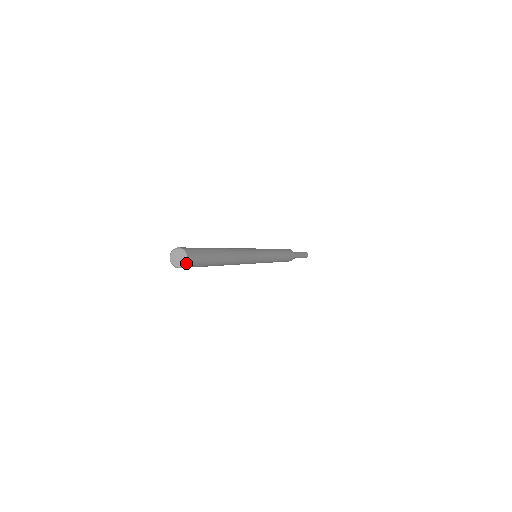
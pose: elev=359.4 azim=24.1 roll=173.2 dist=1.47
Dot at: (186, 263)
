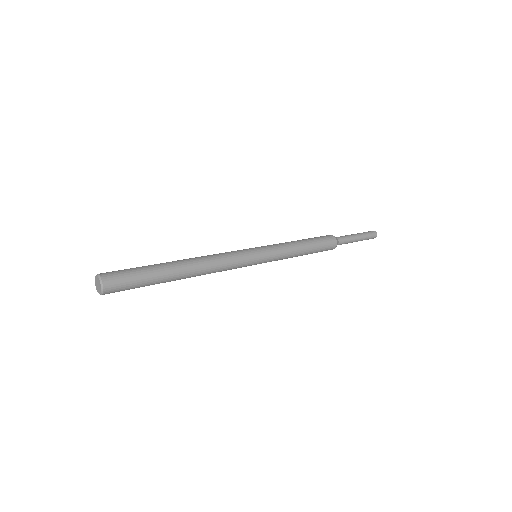
Dot at: (104, 290)
